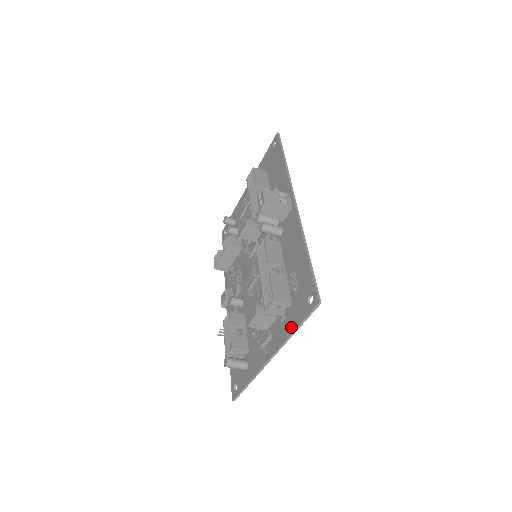
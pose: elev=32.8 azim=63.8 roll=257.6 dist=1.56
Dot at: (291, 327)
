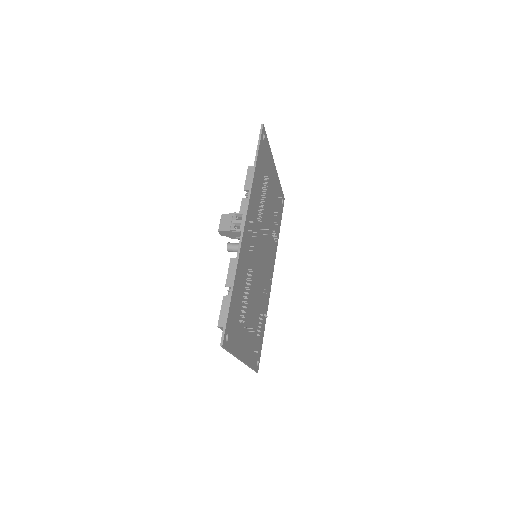
Dot at: occluded
